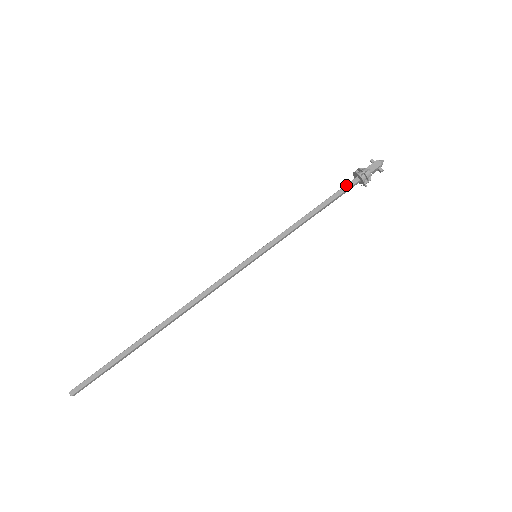
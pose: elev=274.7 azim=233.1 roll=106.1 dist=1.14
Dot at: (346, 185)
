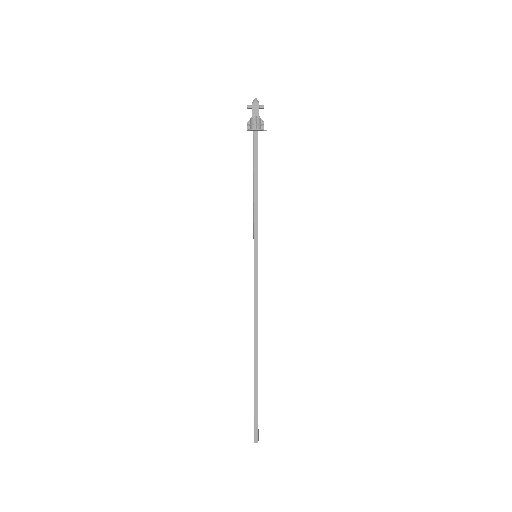
Dot at: (254, 146)
